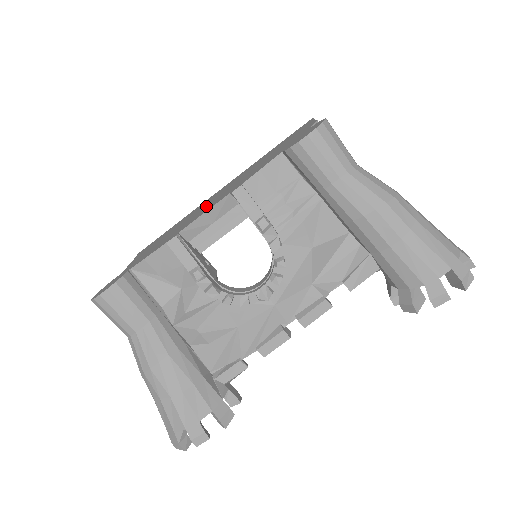
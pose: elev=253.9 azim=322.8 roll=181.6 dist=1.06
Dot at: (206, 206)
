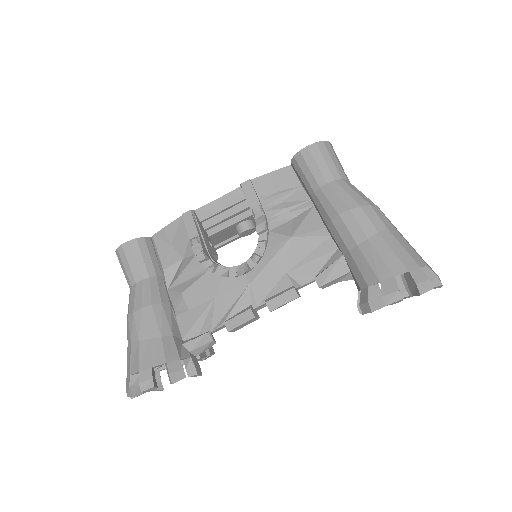
Dot at: occluded
